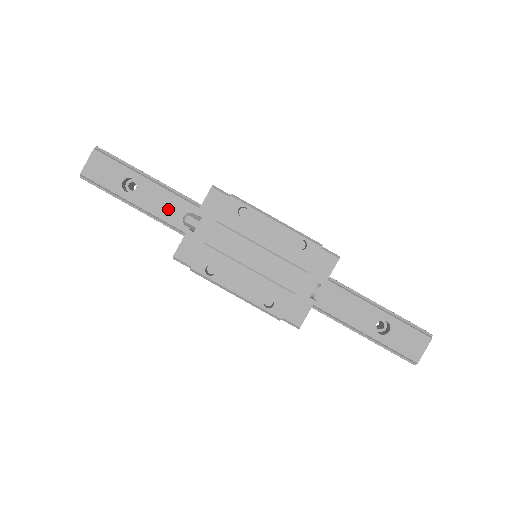
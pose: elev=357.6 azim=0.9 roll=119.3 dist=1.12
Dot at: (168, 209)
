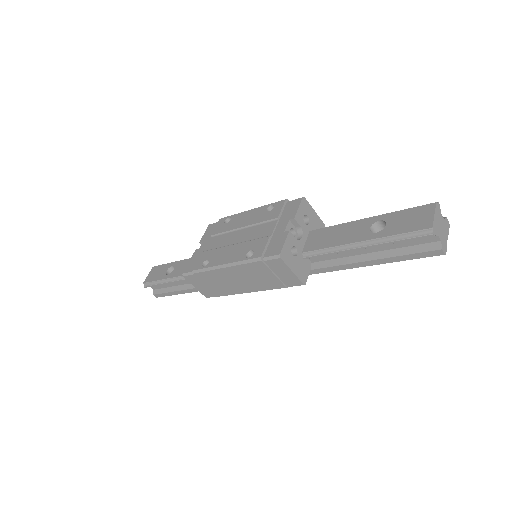
Dot at: occluded
